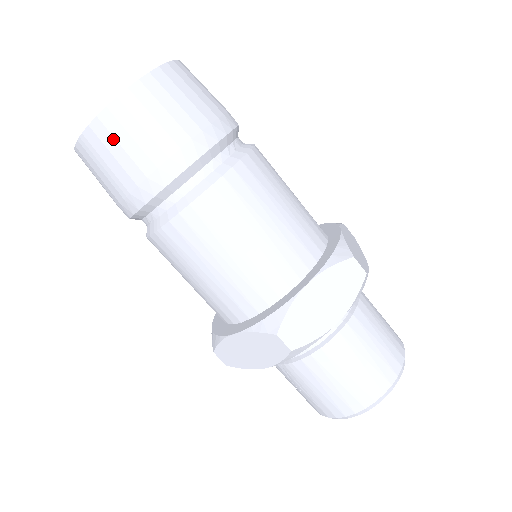
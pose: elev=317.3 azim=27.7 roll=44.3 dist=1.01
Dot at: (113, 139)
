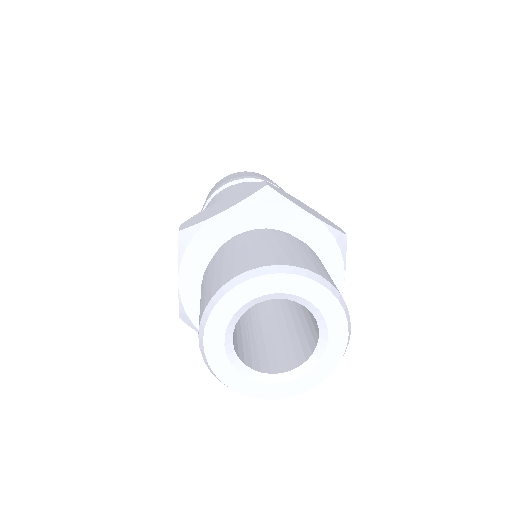
Dot at: occluded
